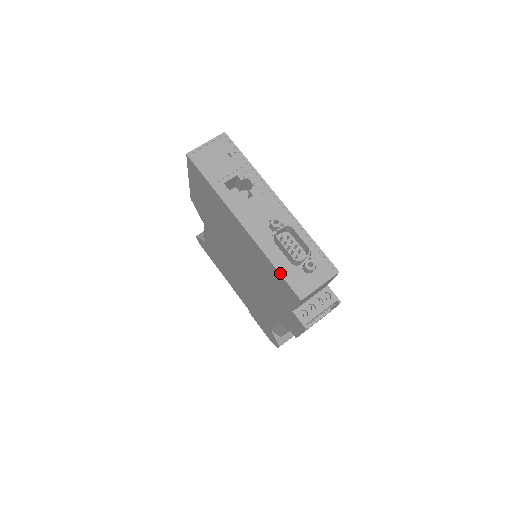
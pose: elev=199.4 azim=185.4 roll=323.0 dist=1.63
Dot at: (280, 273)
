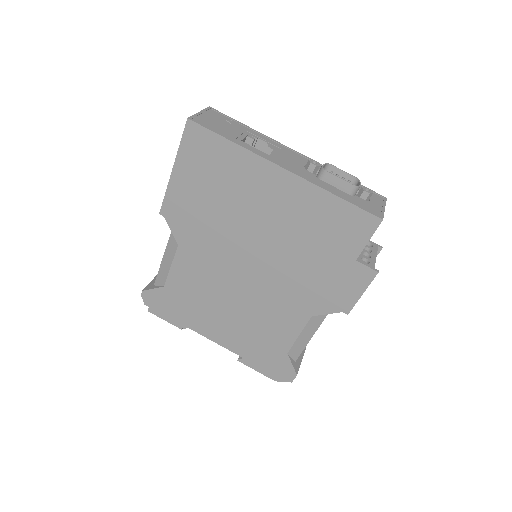
Dot at: (349, 201)
